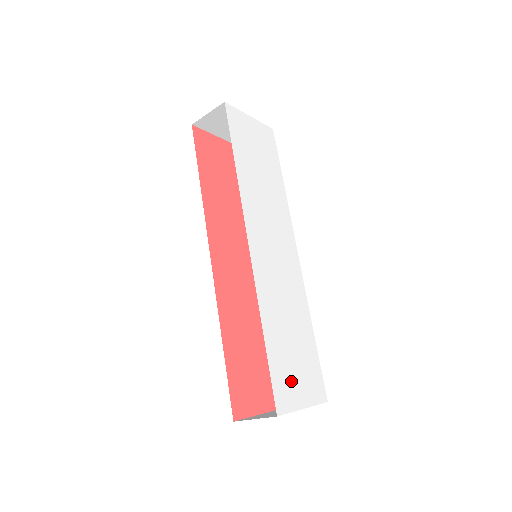
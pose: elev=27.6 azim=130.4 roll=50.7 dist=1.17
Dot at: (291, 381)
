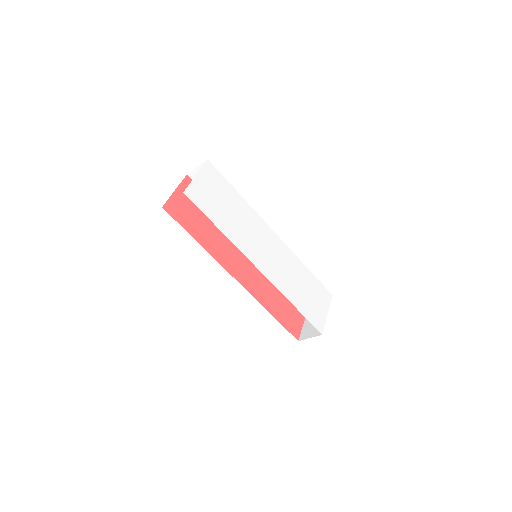
Dot at: (316, 311)
